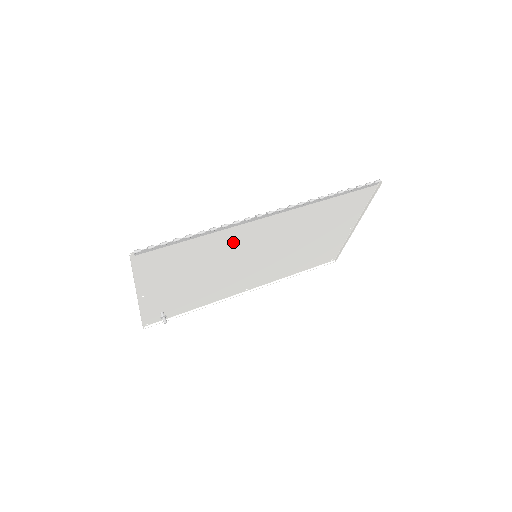
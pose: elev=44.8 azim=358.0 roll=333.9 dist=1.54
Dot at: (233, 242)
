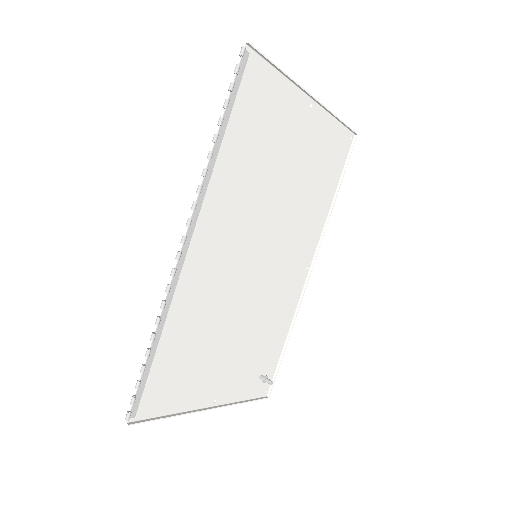
Dot at: (205, 289)
